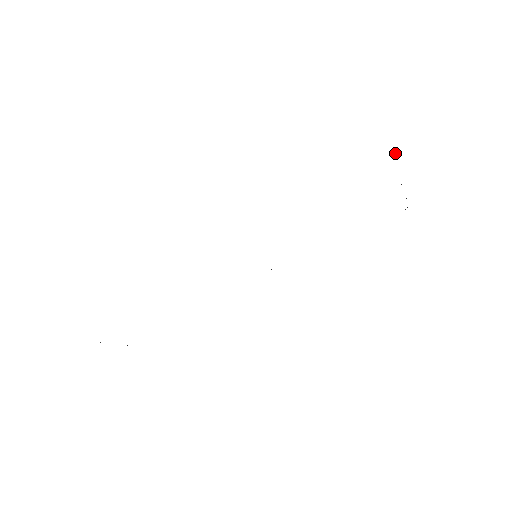
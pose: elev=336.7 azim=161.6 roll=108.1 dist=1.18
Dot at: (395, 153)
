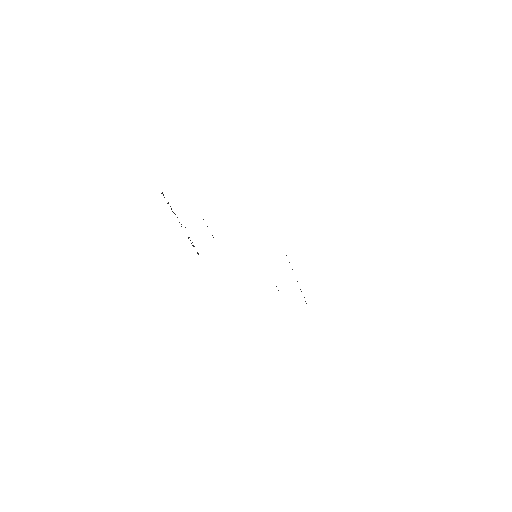
Dot at: occluded
